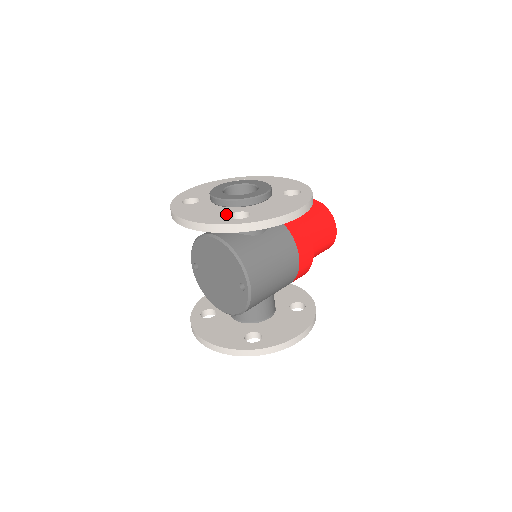
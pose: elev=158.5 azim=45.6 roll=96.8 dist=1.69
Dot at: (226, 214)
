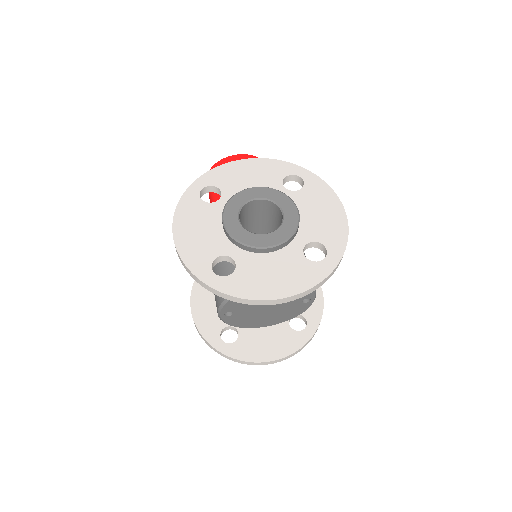
Dot at: (301, 260)
